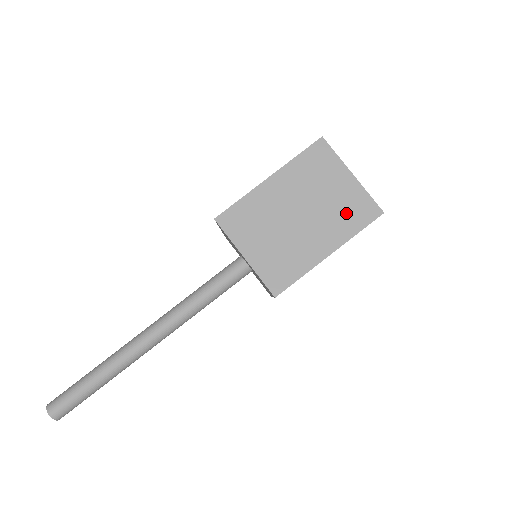
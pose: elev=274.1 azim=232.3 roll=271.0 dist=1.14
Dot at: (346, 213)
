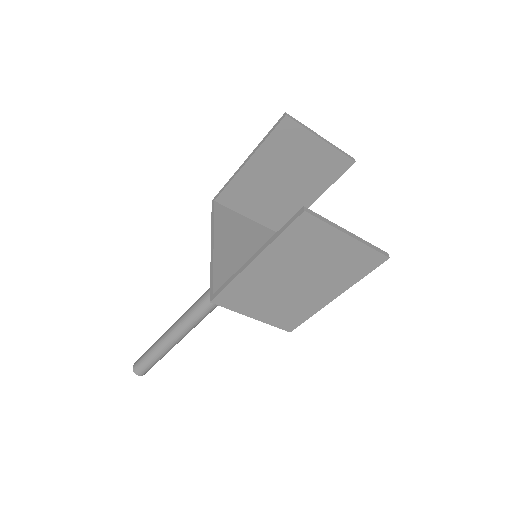
Dot at: (347, 268)
